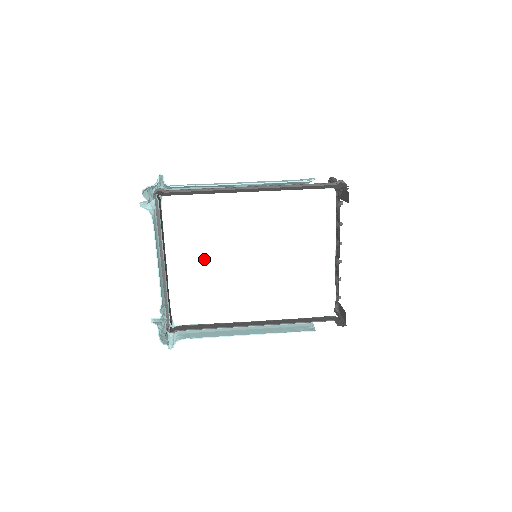
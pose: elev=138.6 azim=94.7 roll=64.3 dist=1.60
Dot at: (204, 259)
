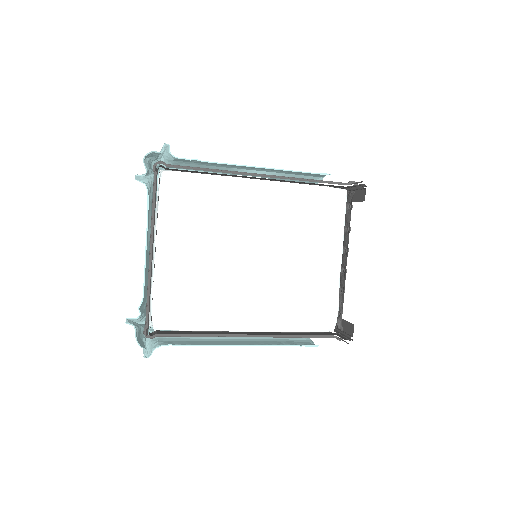
Dot at: (200, 250)
